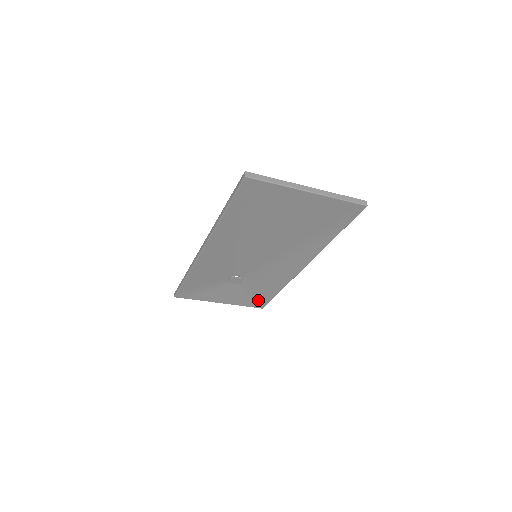
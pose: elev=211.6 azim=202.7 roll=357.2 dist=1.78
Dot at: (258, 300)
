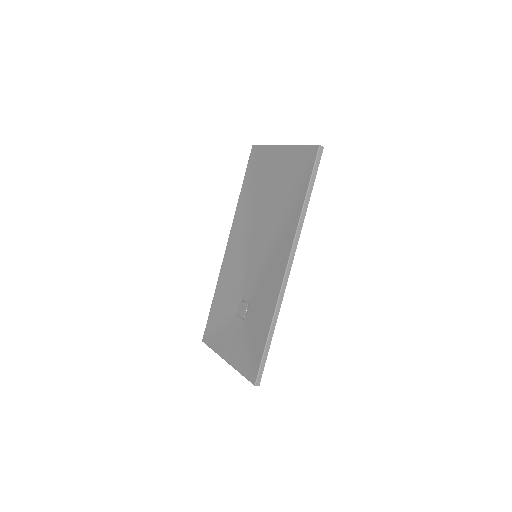
Dot at: (253, 360)
